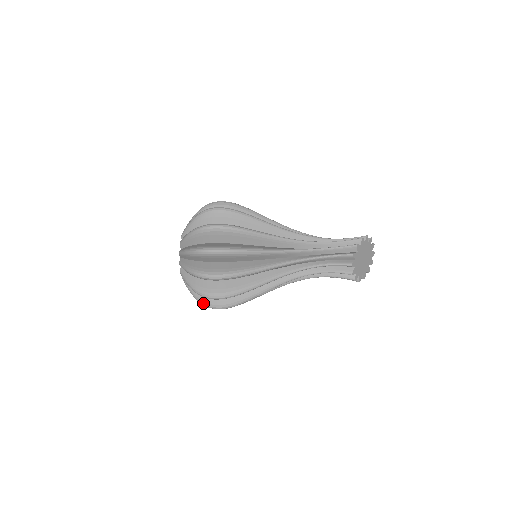
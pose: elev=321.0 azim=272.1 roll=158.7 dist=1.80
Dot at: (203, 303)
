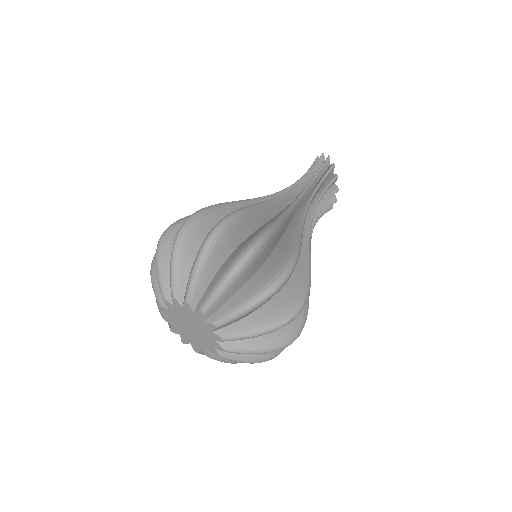
Dot at: occluded
